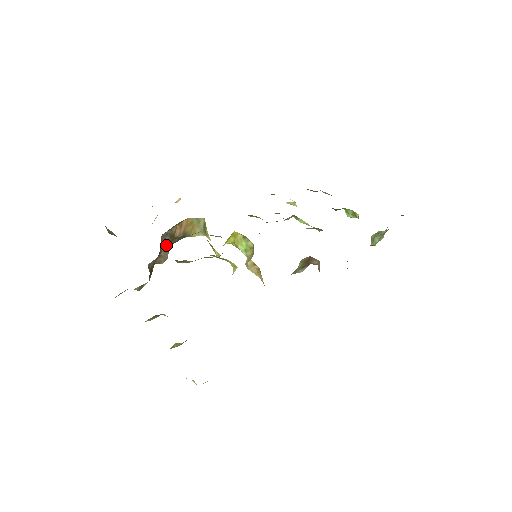
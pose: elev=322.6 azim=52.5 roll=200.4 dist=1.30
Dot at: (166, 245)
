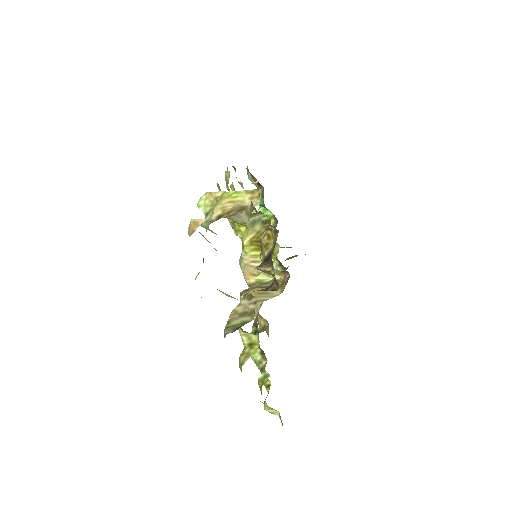
Dot at: occluded
